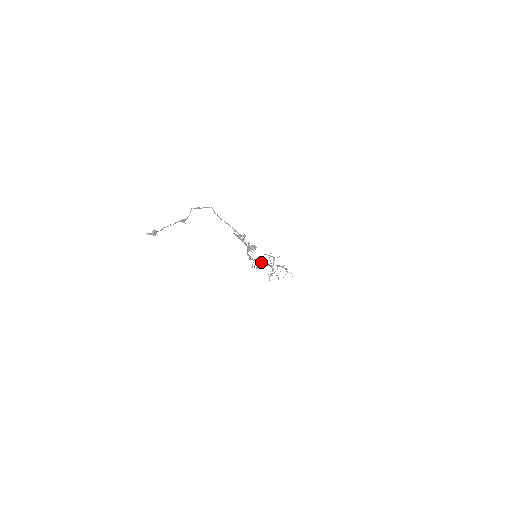
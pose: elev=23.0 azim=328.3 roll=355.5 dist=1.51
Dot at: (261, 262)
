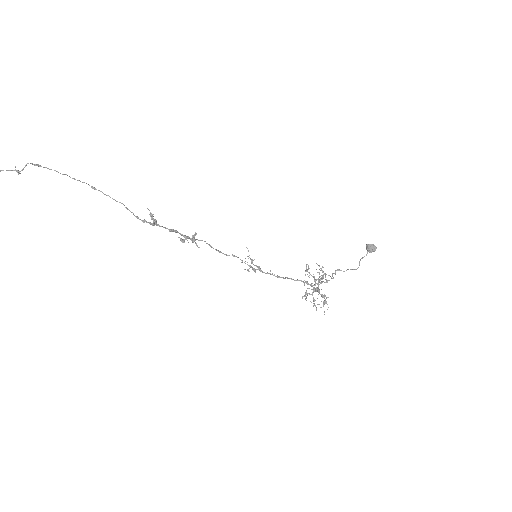
Dot at: (258, 267)
